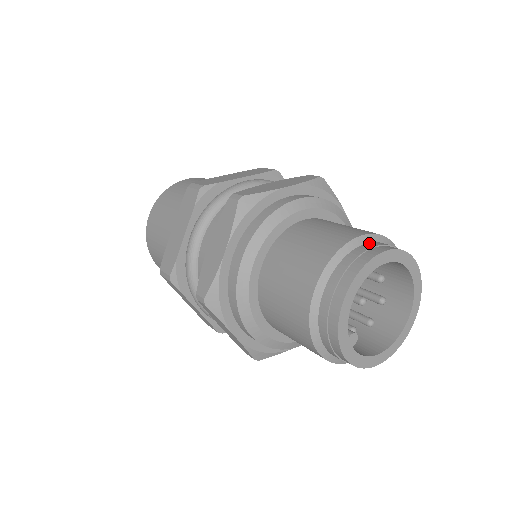
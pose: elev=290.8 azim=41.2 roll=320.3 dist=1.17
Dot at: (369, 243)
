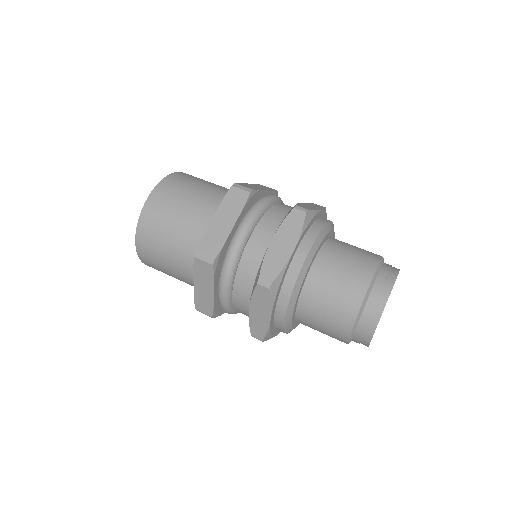
Dot at: (374, 287)
